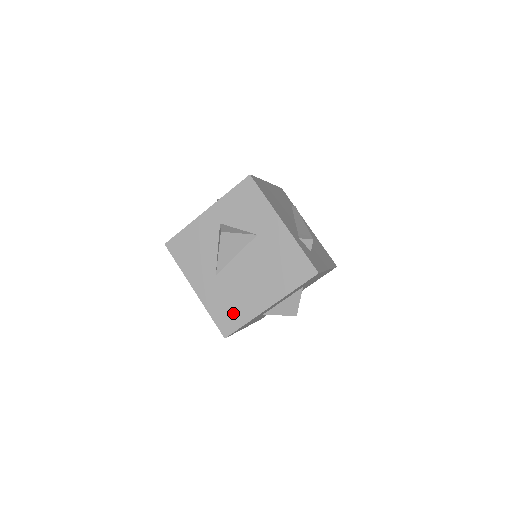
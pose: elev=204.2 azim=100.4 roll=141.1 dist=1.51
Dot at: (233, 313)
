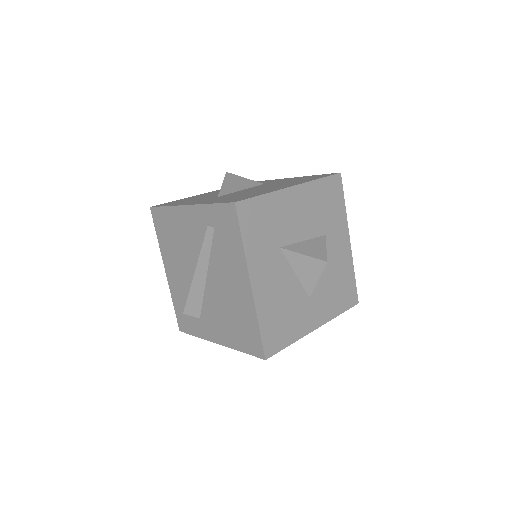
Dot at: (244, 196)
